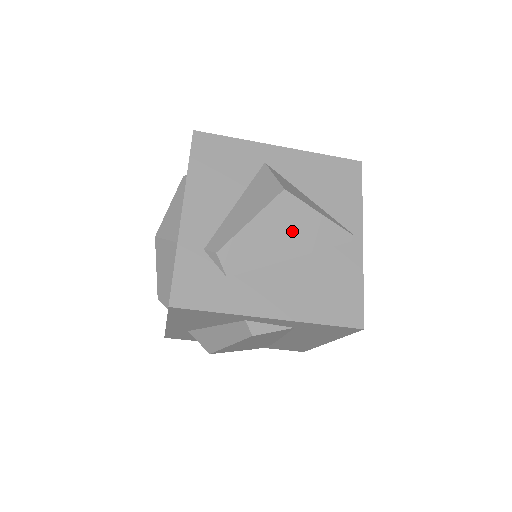
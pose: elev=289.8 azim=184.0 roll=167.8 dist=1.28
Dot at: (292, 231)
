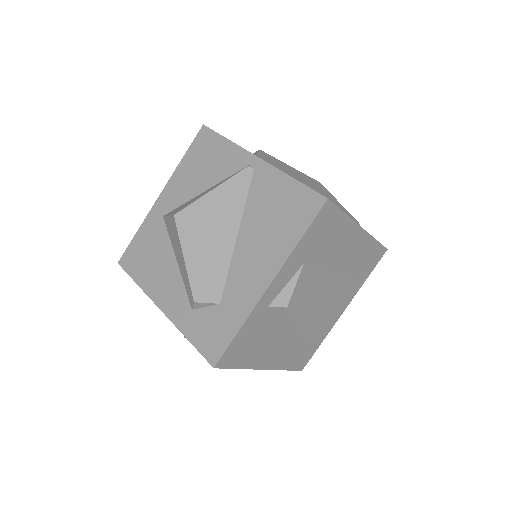
Dot at: (213, 224)
